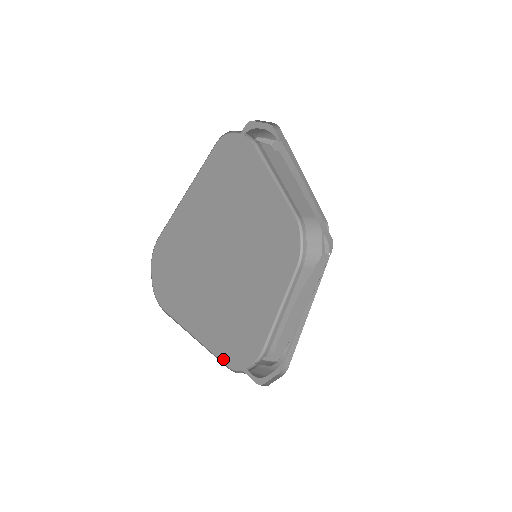
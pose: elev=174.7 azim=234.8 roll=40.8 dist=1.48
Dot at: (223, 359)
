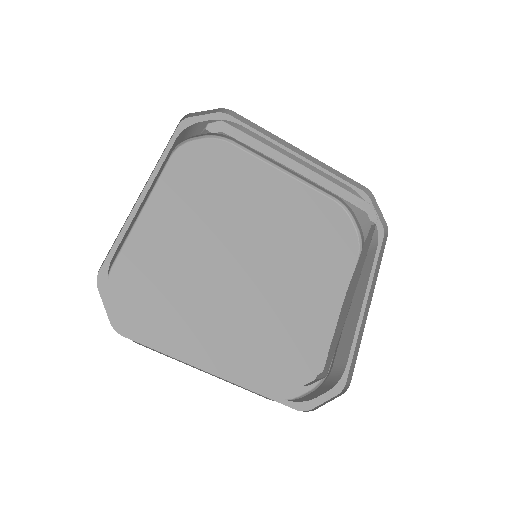
Dot at: occluded
